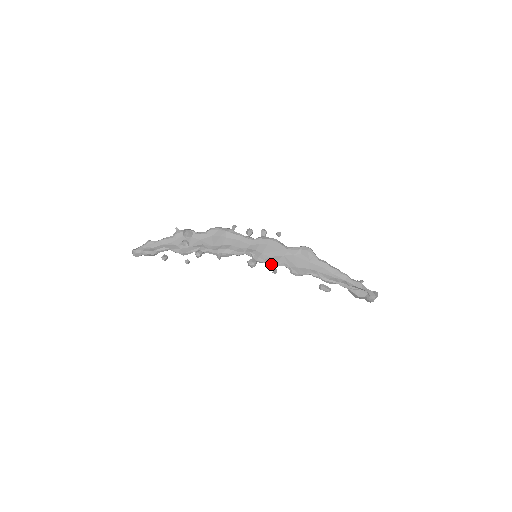
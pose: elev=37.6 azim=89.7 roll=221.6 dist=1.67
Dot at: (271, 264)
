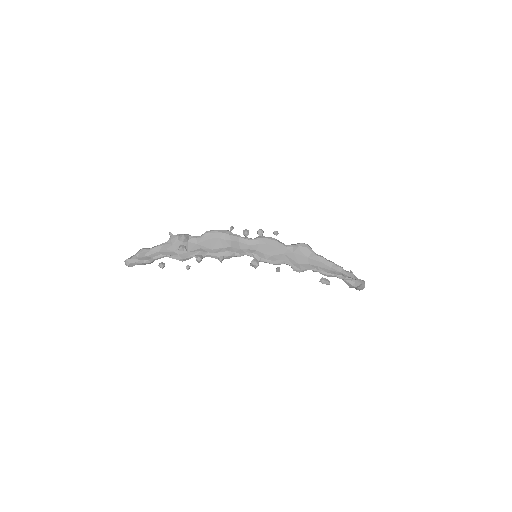
Dot at: (274, 263)
